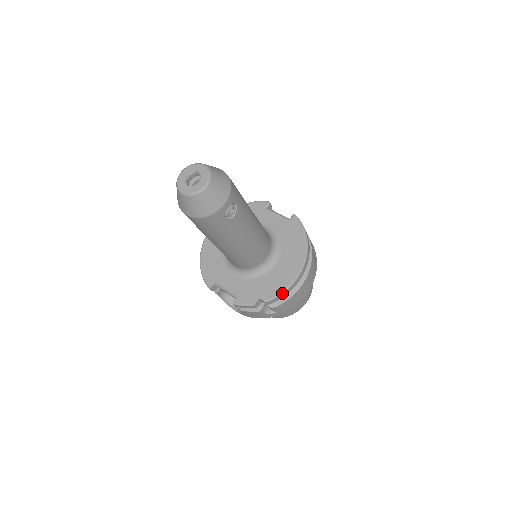
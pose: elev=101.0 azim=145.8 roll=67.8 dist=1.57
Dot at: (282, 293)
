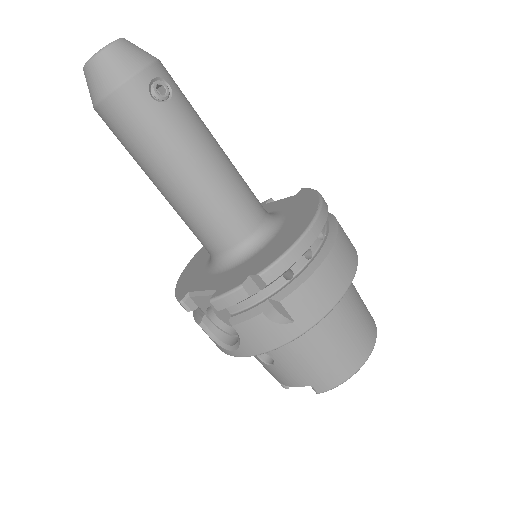
Dot at: (285, 254)
